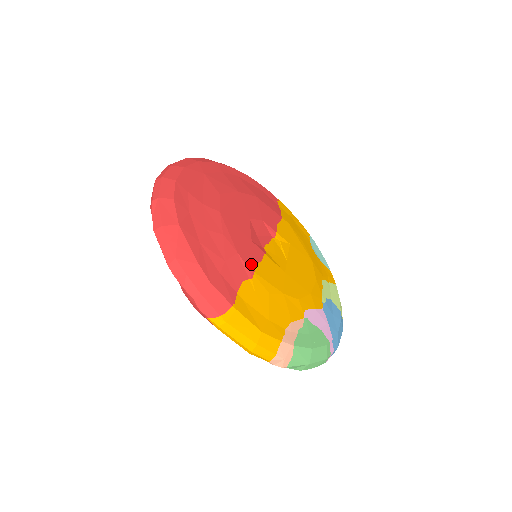
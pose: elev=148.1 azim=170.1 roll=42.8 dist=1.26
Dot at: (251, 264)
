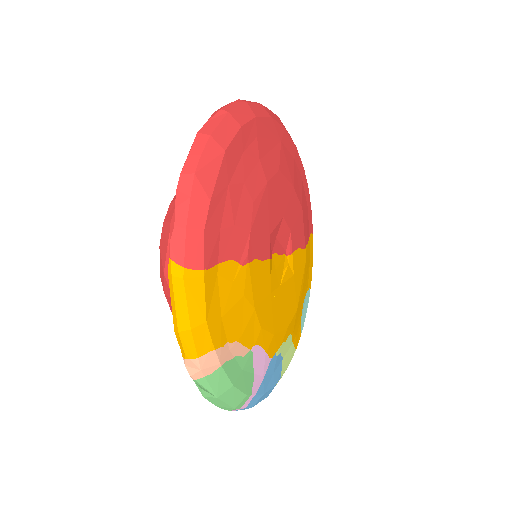
Dot at: (252, 253)
